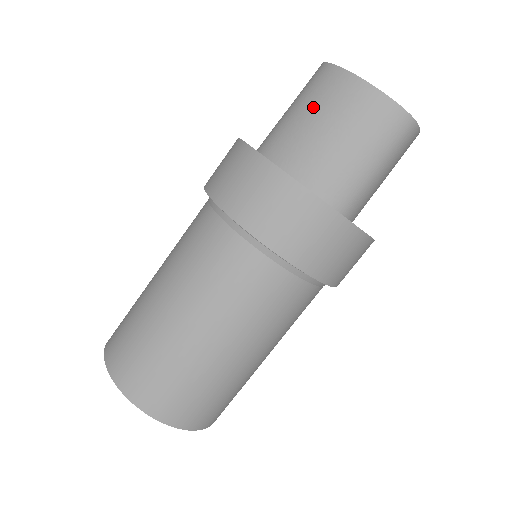
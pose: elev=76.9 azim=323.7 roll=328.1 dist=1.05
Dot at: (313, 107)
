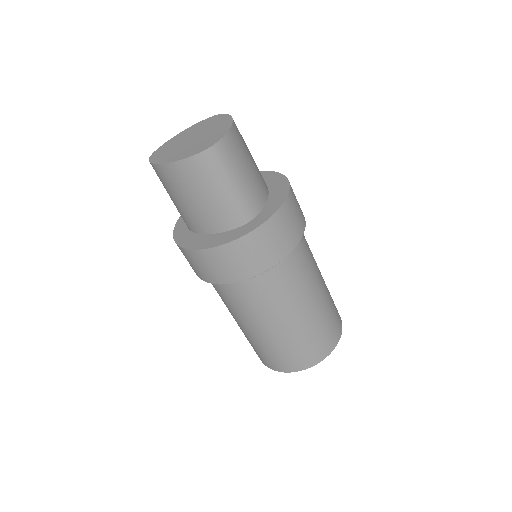
Dot at: (173, 194)
